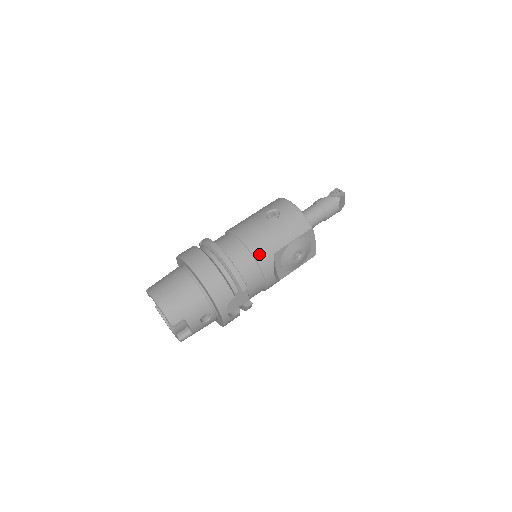
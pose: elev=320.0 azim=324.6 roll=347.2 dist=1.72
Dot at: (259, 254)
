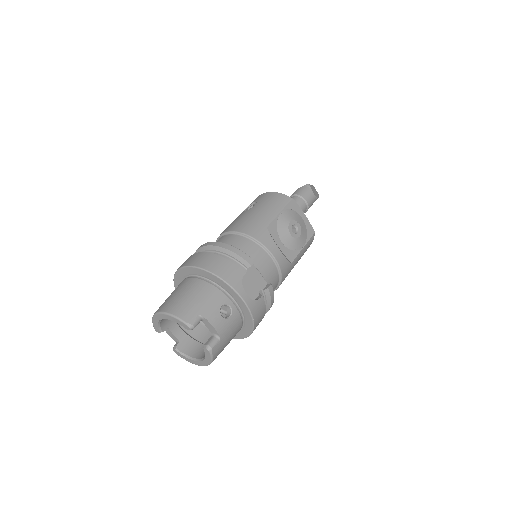
Dot at: (252, 232)
